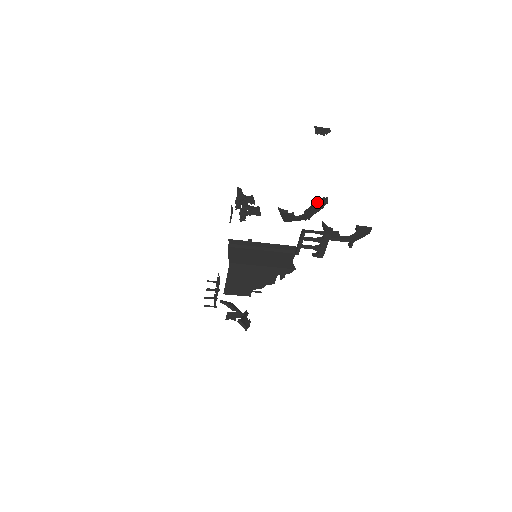
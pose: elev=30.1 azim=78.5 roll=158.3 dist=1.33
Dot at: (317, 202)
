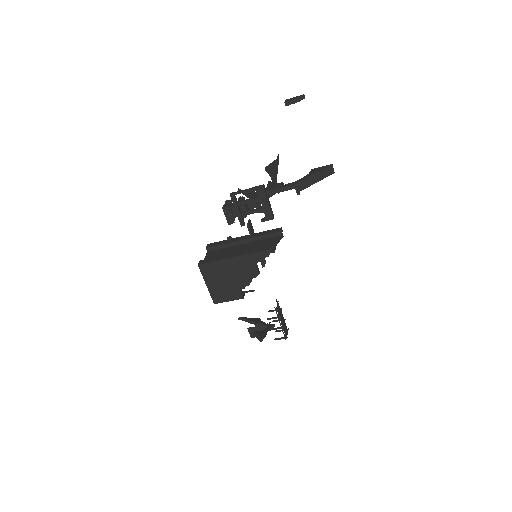
Dot at: (269, 165)
